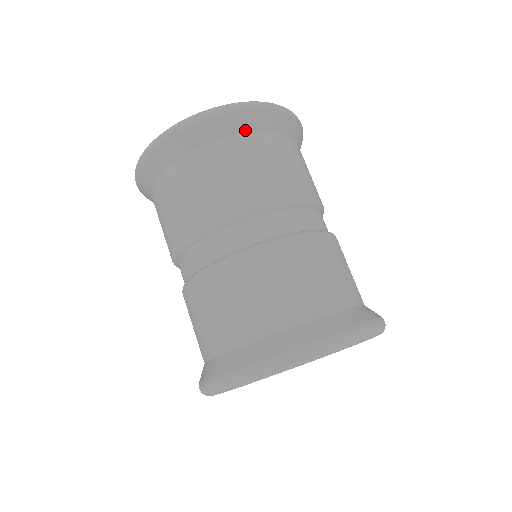
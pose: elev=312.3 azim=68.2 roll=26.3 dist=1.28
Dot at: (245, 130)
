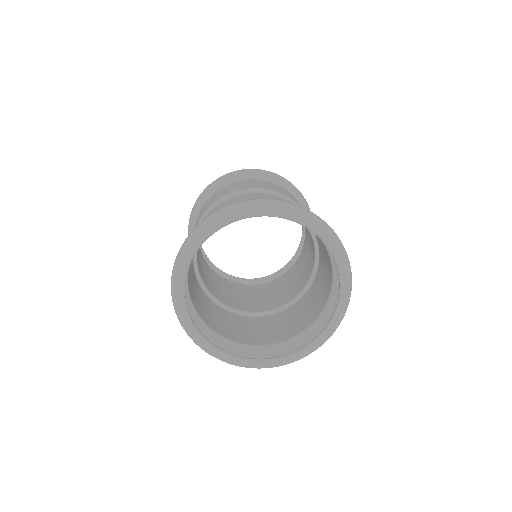
Dot at: (255, 178)
